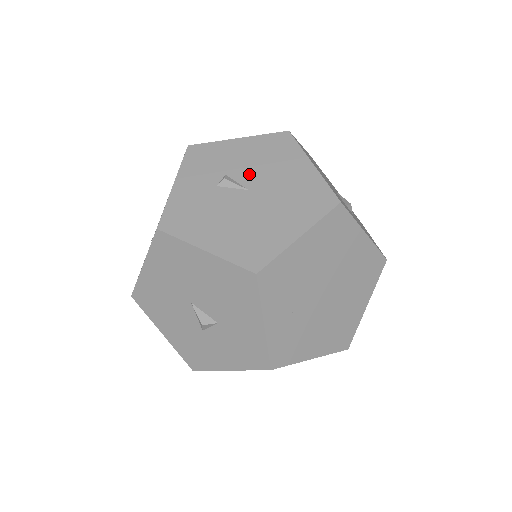
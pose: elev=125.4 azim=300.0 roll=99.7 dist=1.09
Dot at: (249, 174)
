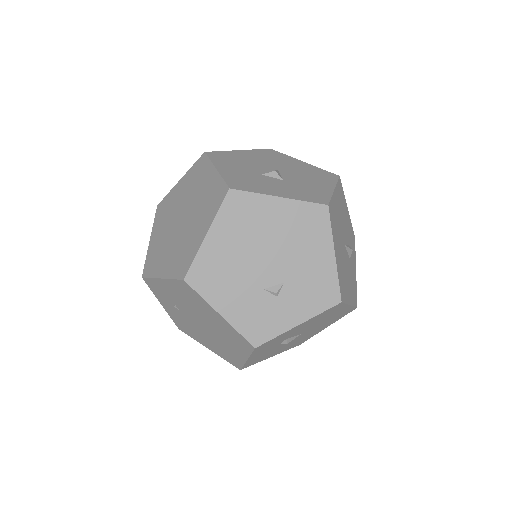
Dot at: (303, 331)
